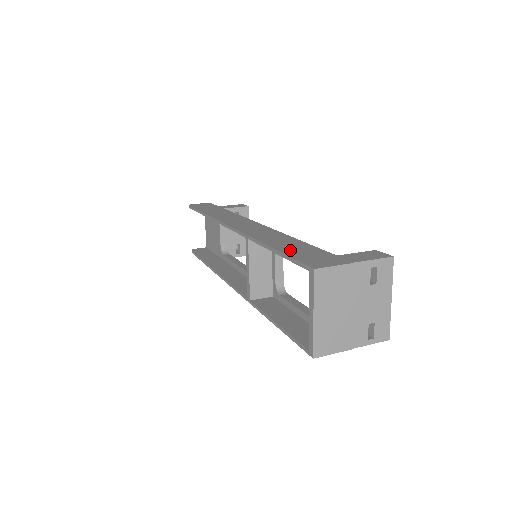
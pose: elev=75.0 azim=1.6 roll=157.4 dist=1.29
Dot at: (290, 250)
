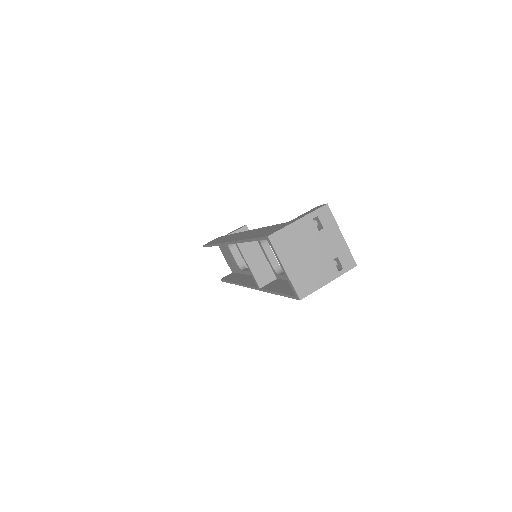
Dot at: (259, 234)
